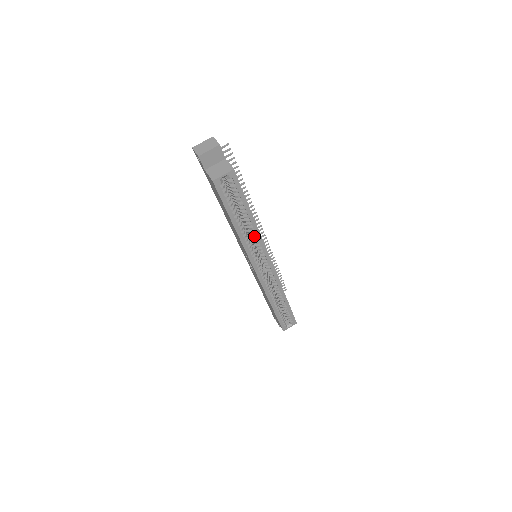
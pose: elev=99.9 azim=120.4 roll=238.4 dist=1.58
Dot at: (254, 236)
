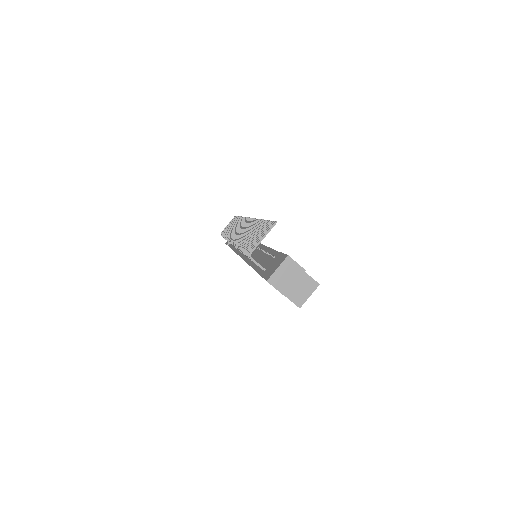
Dot at: occluded
